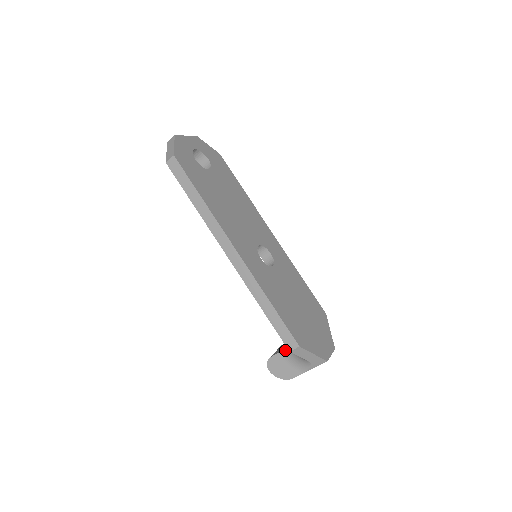
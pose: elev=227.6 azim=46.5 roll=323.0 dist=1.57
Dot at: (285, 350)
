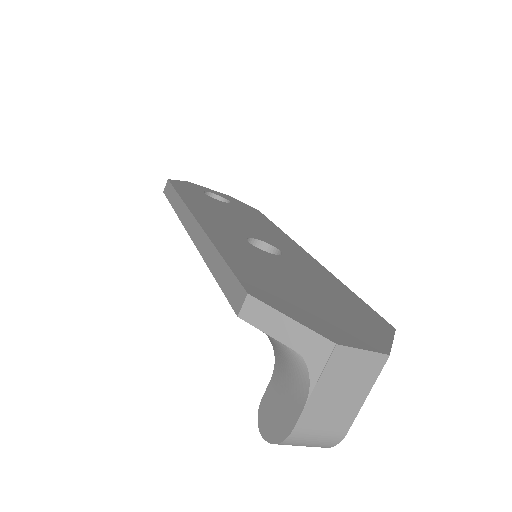
Dot at: (275, 366)
